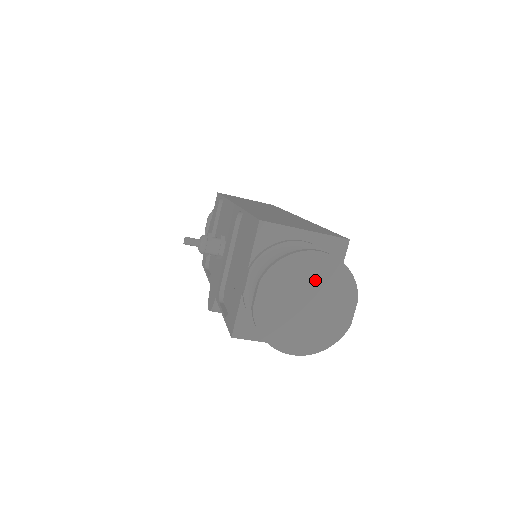
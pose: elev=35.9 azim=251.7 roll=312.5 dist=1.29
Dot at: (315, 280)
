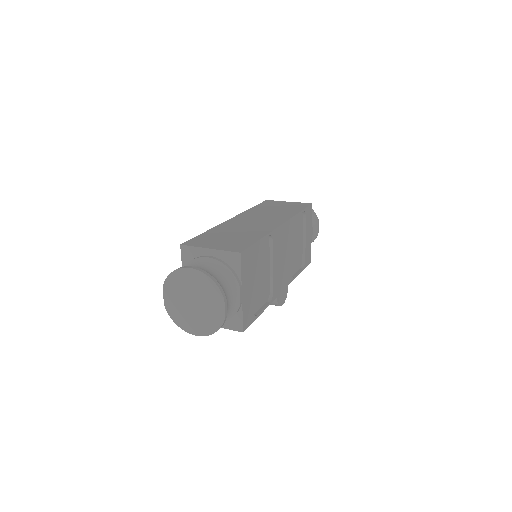
Dot at: (193, 287)
